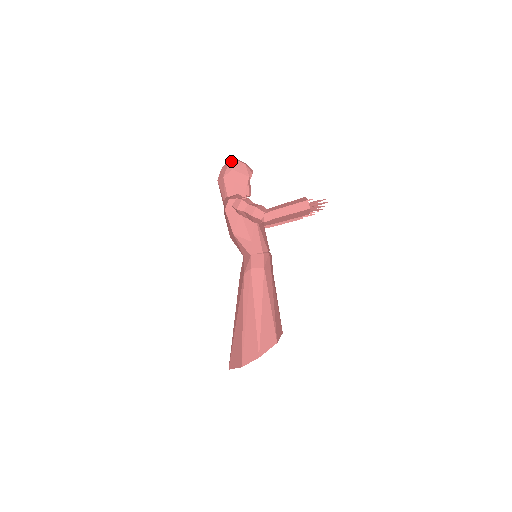
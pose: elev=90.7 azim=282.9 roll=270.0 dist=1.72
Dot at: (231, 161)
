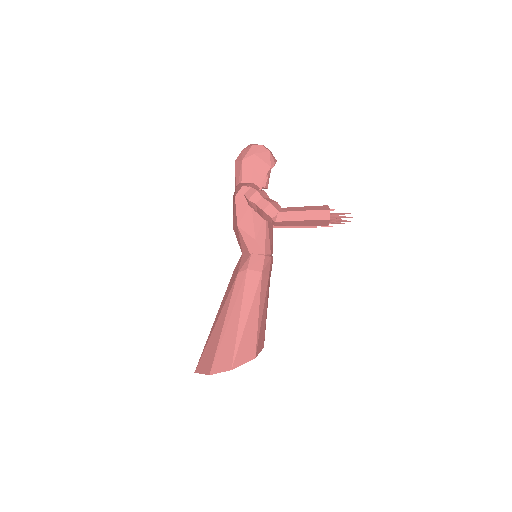
Dot at: (255, 144)
